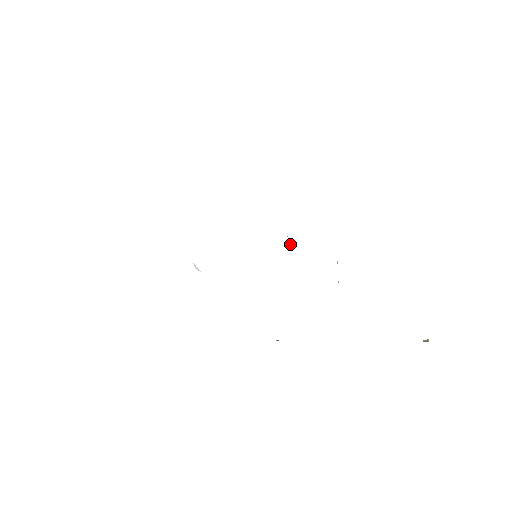
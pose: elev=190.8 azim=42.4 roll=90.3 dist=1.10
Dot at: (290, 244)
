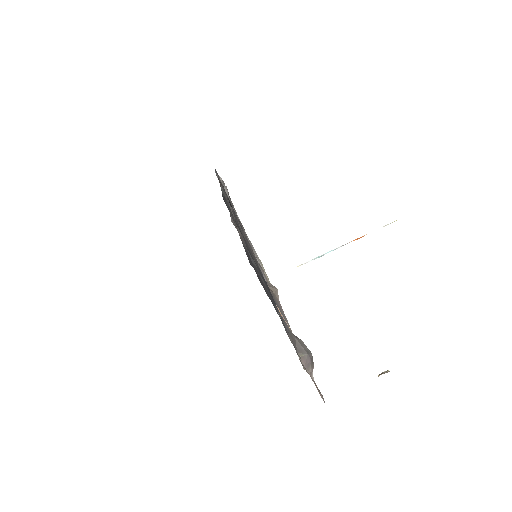
Dot at: occluded
